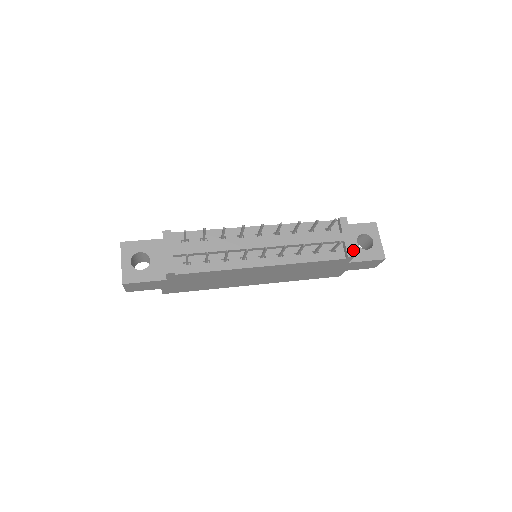
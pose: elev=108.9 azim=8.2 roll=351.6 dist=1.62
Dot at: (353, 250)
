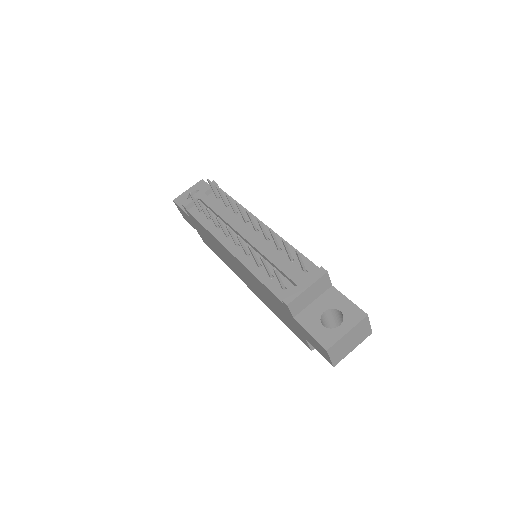
Dot at: (293, 299)
